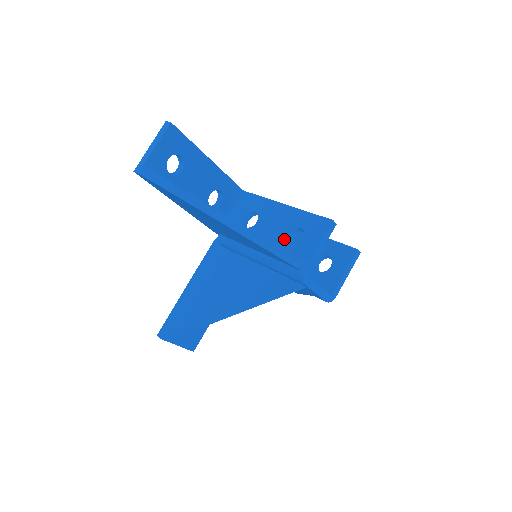
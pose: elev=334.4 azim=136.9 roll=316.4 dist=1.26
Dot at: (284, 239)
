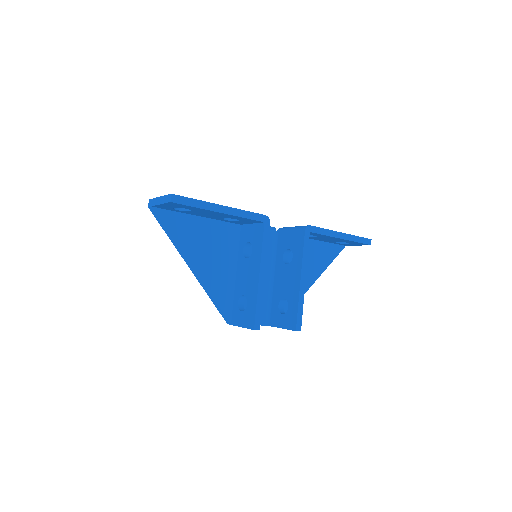
Dot at: (240, 294)
